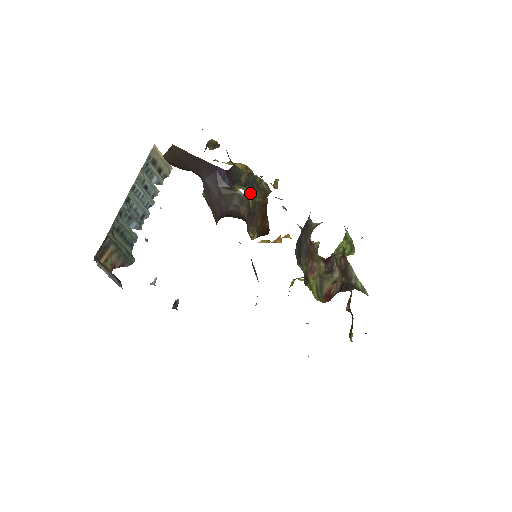
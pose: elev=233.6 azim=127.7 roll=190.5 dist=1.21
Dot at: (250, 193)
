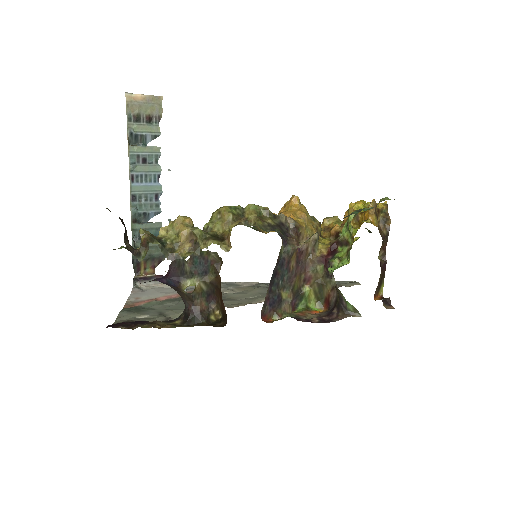
Dot at: (201, 276)
